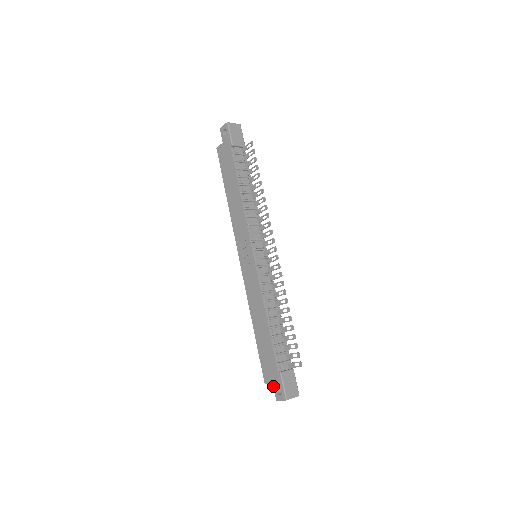
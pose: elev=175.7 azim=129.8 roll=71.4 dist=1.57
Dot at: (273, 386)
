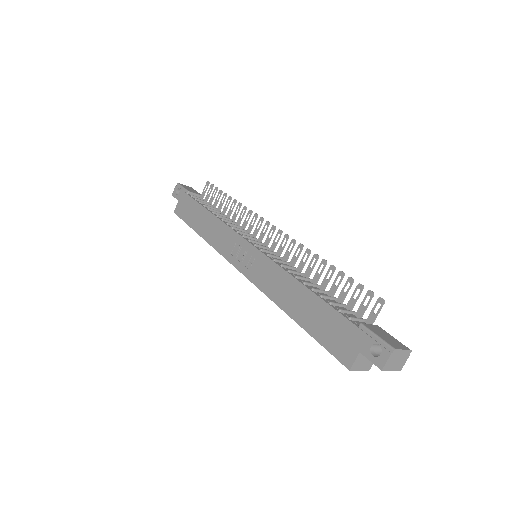
Dot at: (362, 355)
